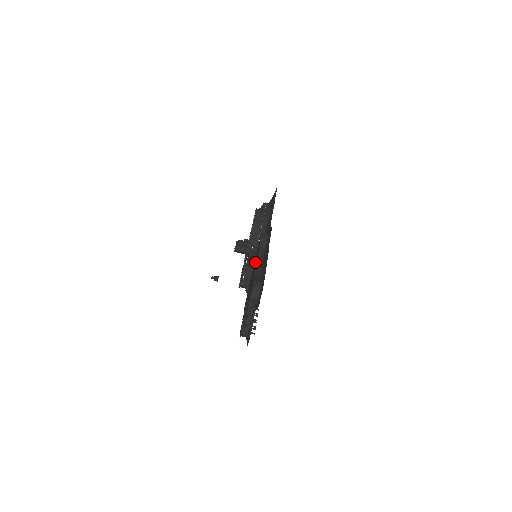
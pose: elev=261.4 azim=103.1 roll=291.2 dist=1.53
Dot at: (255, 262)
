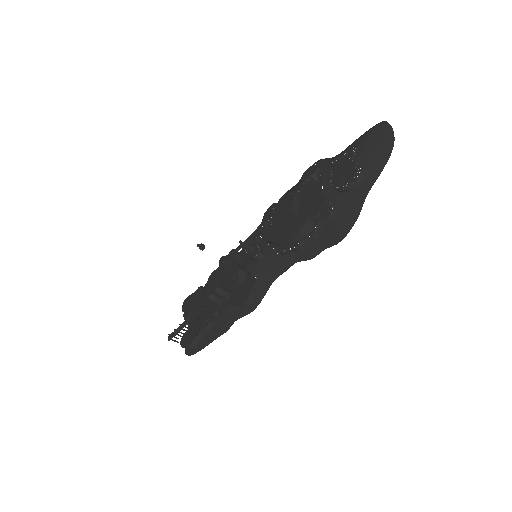
Dot at: occluded
